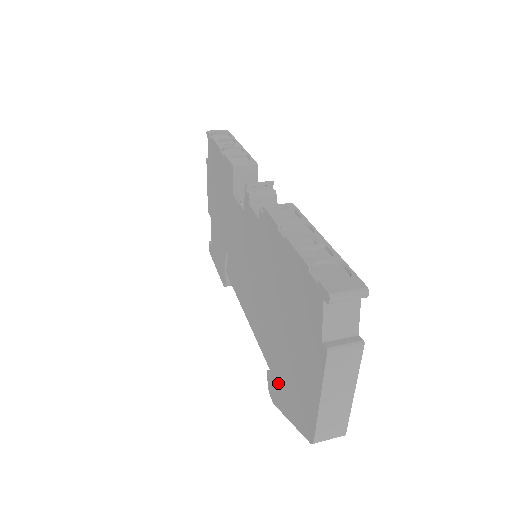
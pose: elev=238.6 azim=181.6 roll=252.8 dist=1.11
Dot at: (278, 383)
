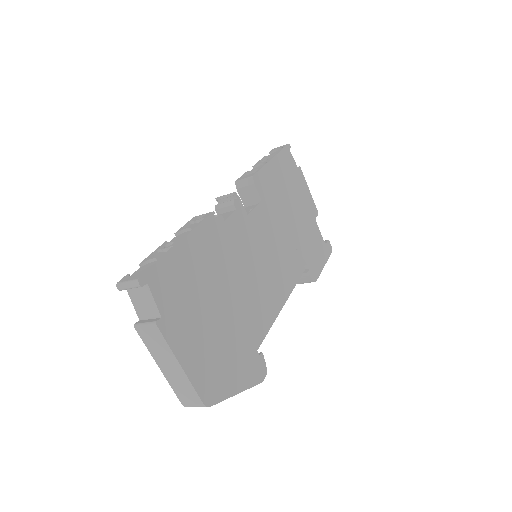
Dot at: occluded
